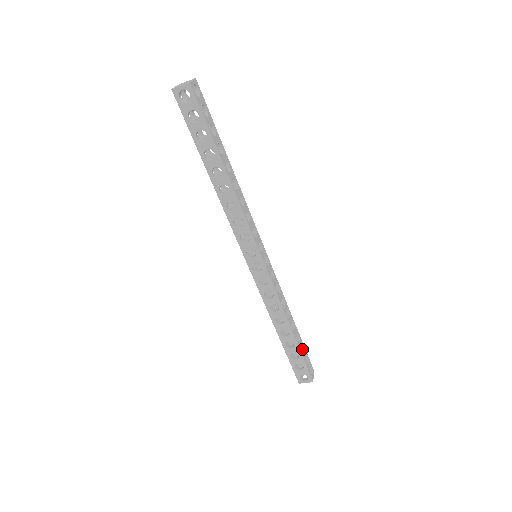
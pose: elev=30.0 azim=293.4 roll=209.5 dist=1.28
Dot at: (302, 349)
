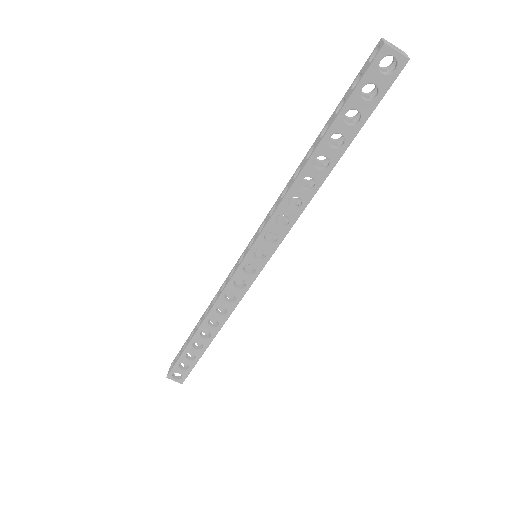
Dot at: occluded
